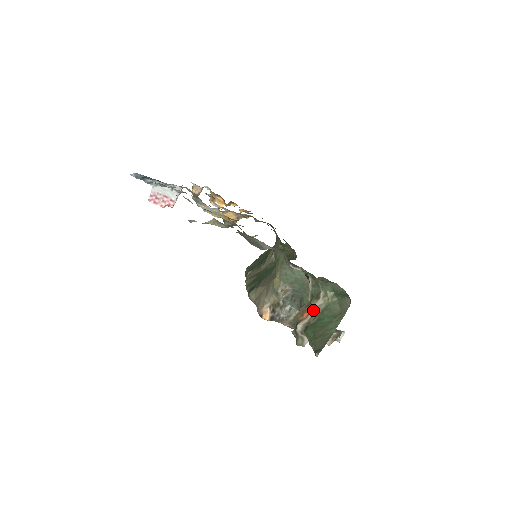
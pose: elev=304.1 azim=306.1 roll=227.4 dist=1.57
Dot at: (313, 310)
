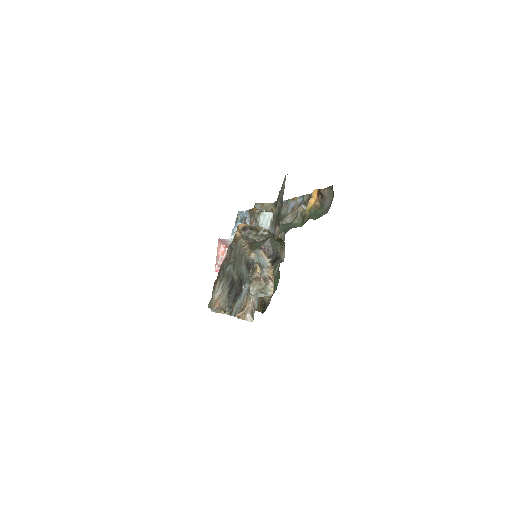
Dot at: occluded
